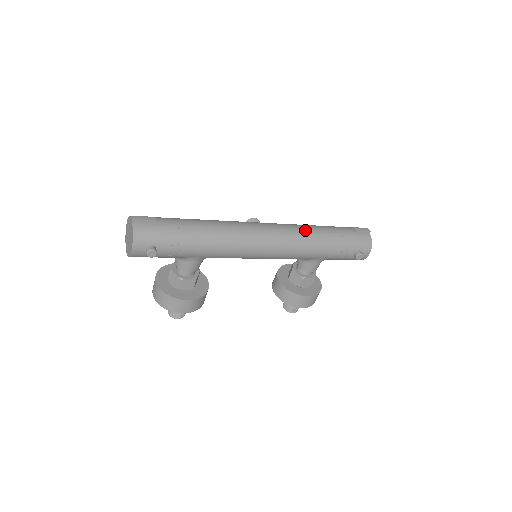
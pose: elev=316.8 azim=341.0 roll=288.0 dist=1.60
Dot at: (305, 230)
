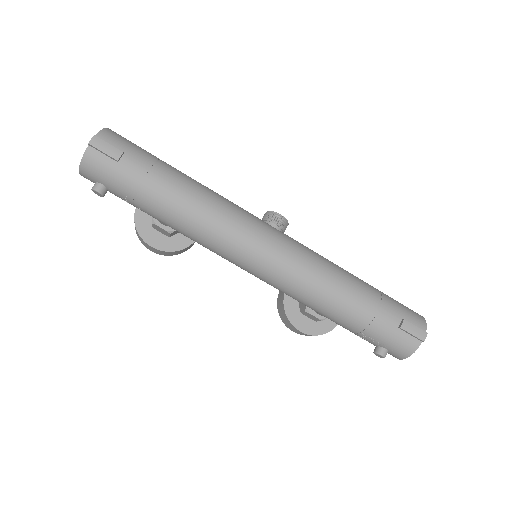
Dot at: (321, 282)
